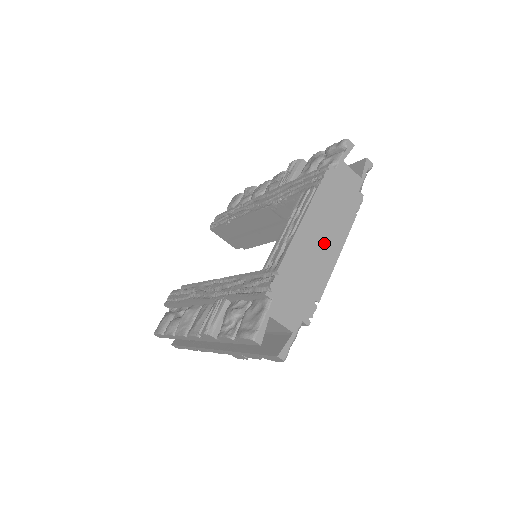
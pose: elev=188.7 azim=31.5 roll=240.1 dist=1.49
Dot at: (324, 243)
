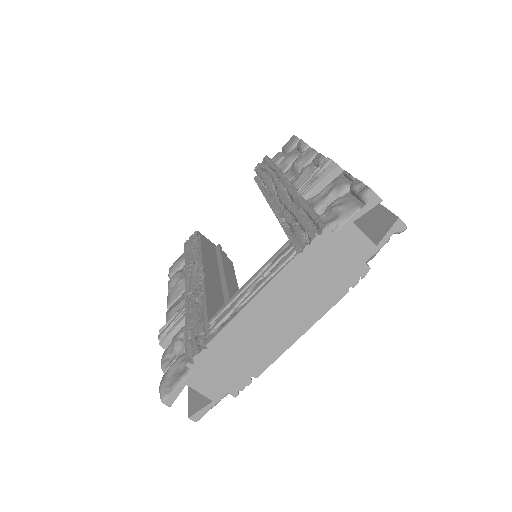
Dot at: (283, 321)
